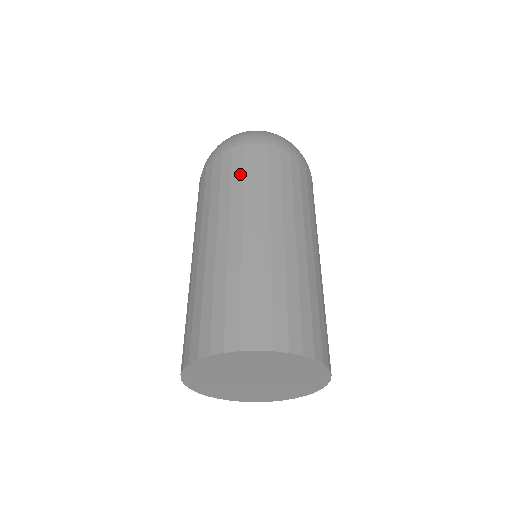
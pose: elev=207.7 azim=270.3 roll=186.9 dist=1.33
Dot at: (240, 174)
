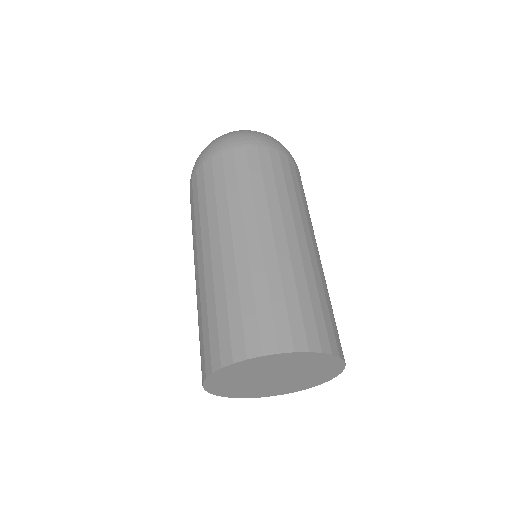
Dot at: (247, 176)
